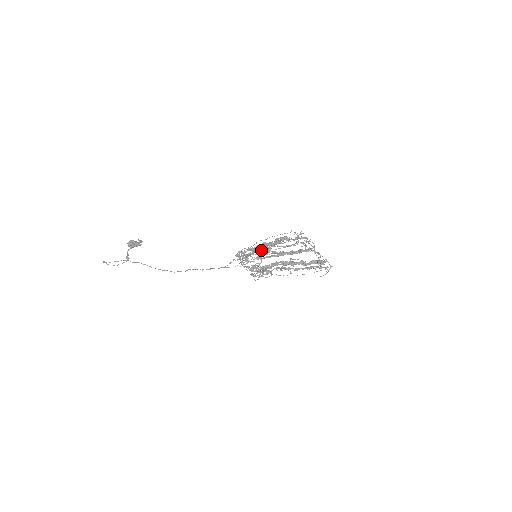
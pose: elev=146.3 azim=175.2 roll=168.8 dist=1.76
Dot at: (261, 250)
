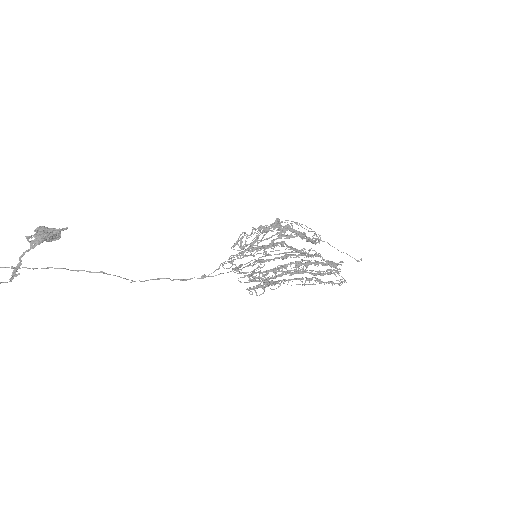
Dot at: (269, 237)
